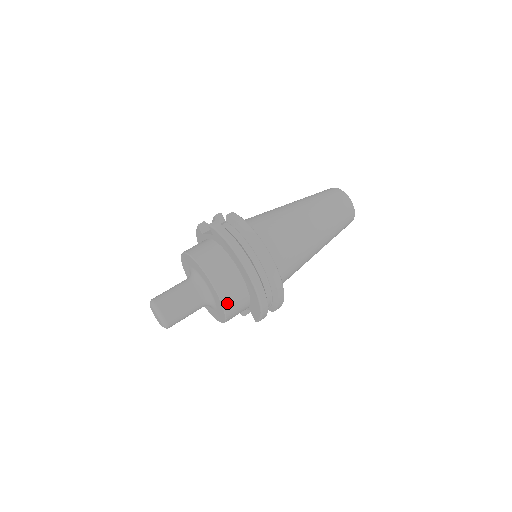
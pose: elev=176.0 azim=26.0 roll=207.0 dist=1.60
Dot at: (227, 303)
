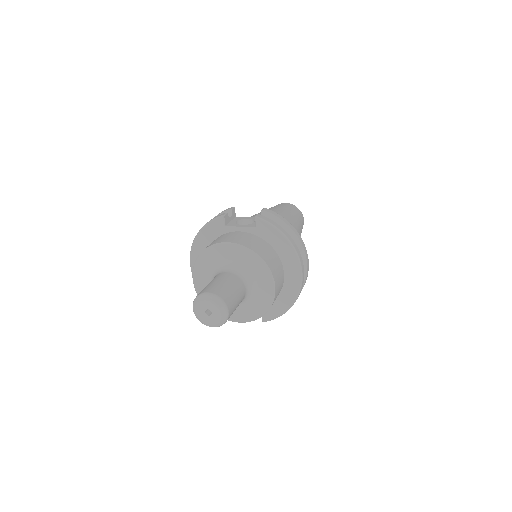
Dot at: occluded
